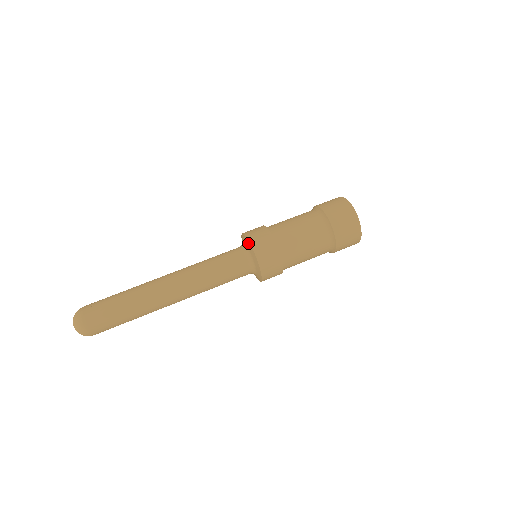
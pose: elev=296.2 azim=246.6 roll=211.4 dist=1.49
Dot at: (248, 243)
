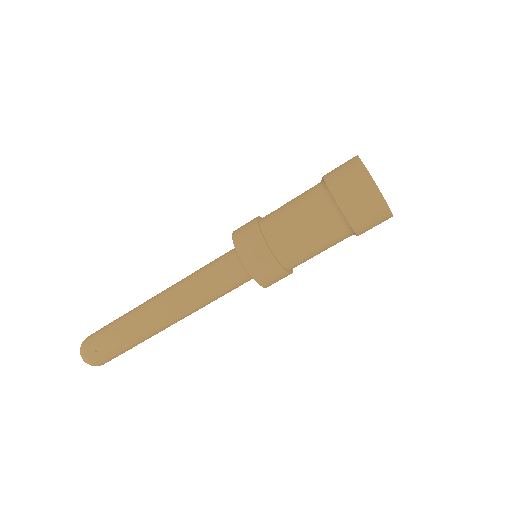
Dot at: occluded
